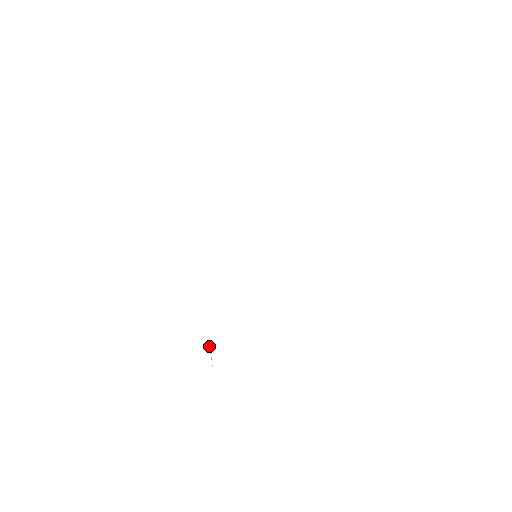
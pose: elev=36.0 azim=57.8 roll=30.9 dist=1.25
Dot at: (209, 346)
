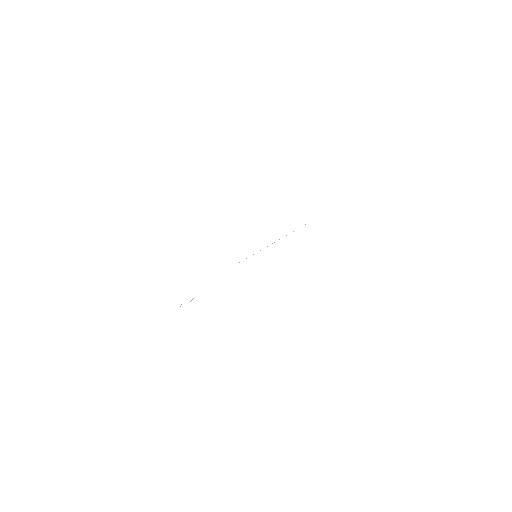
Dot at: occluded
